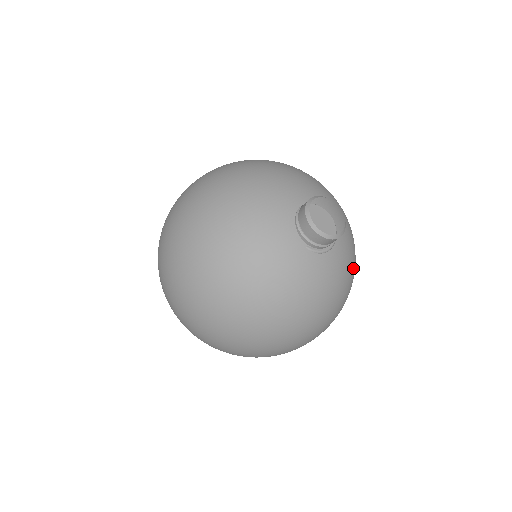
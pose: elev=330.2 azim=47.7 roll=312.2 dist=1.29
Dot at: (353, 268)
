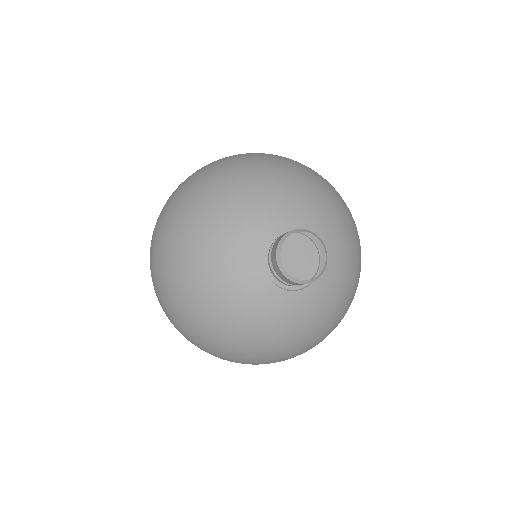
Dot at: (329, 320)
